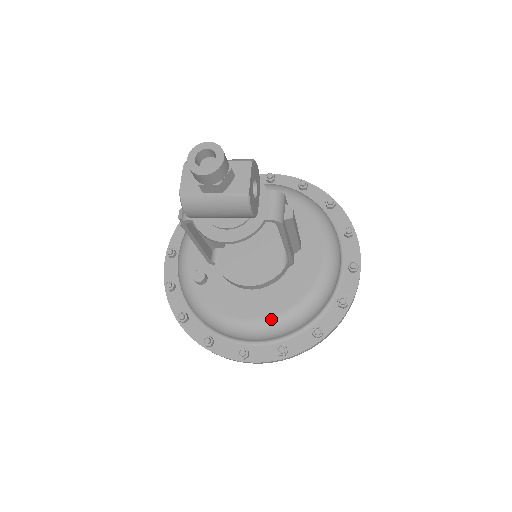
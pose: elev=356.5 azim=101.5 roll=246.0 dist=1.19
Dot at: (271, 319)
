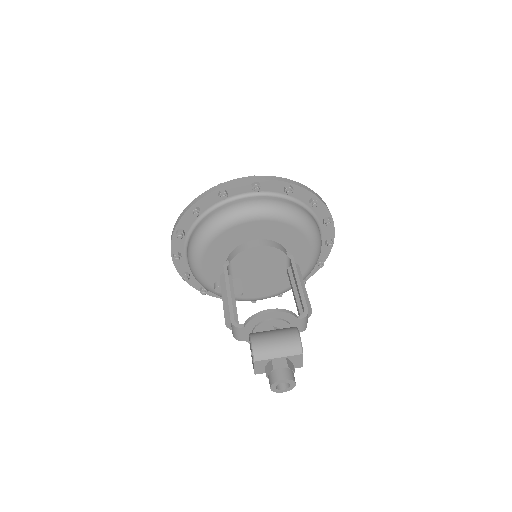
Dot at: (276, 295)
